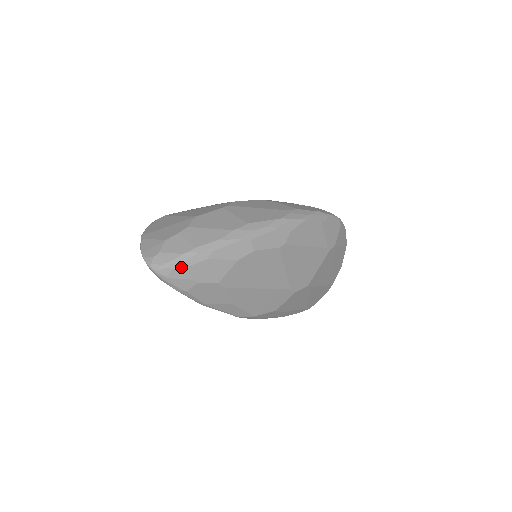
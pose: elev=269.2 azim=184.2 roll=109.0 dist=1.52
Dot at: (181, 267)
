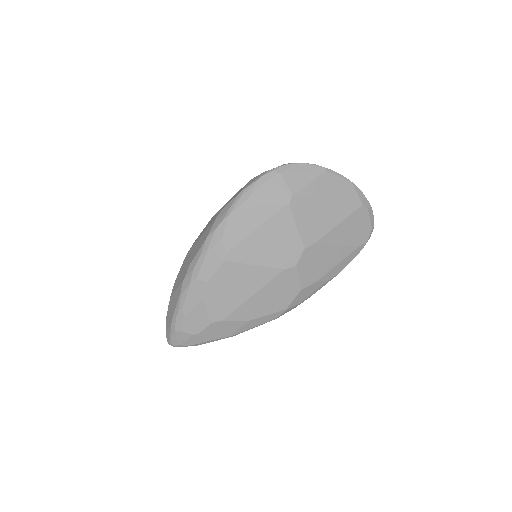
Dot at: (177, 334)
